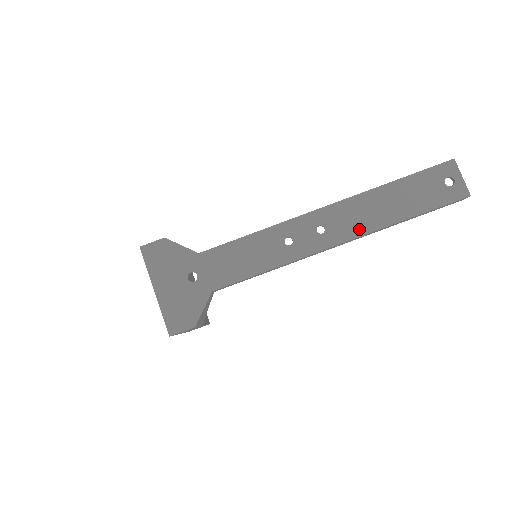
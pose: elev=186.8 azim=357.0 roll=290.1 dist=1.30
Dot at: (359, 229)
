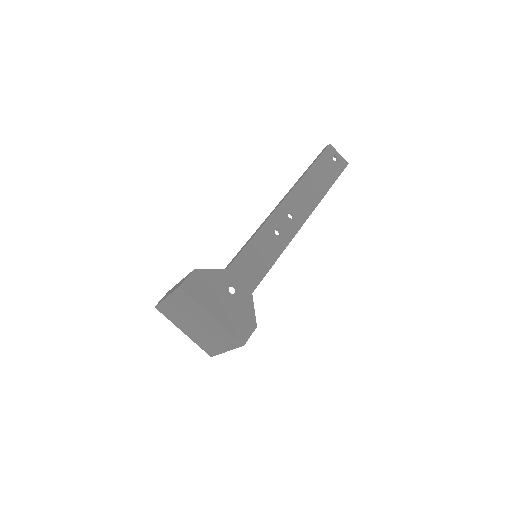
Dot at: (310, 206)
